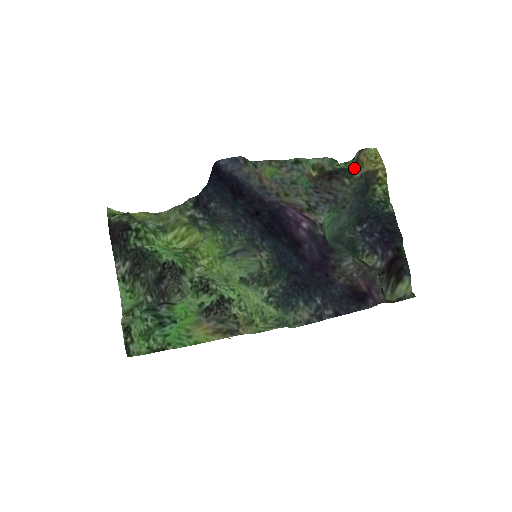
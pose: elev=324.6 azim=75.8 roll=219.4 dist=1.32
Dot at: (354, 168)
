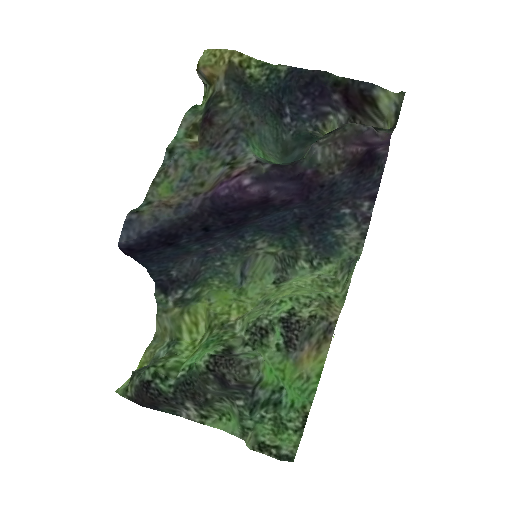
Dot at: (214, 88)
